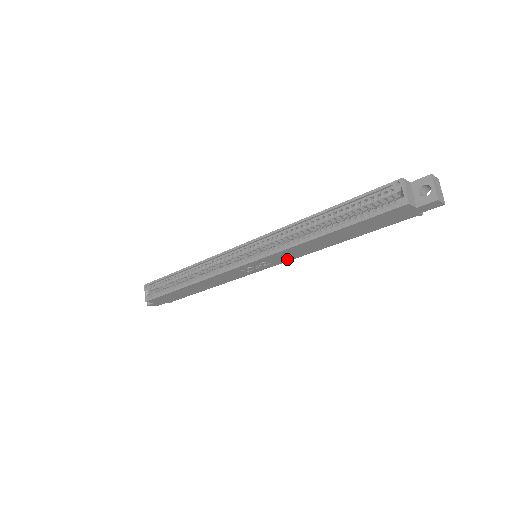
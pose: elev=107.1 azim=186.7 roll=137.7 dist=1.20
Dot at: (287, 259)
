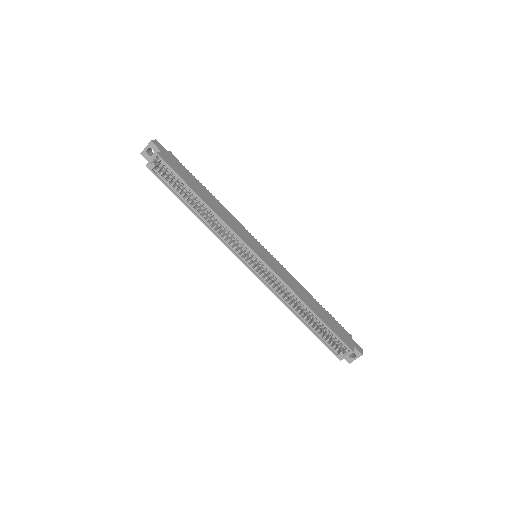
Dot at: occluded
